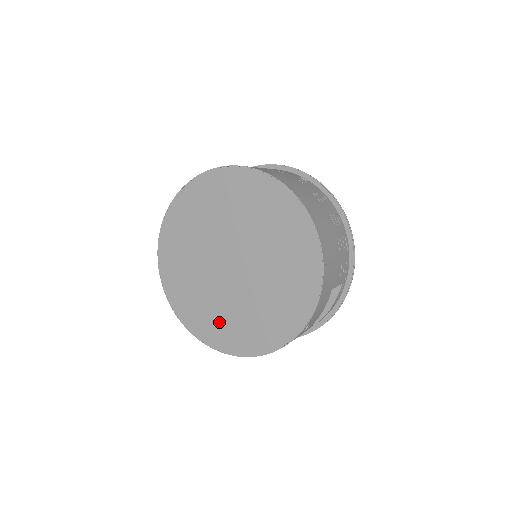
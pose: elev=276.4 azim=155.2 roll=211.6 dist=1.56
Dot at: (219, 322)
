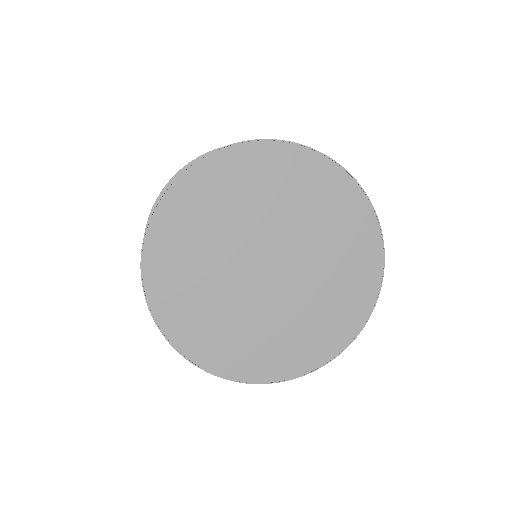
Dot at: (263, 347)
